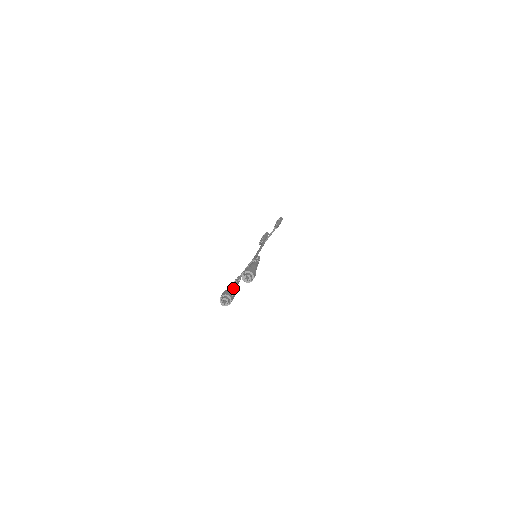
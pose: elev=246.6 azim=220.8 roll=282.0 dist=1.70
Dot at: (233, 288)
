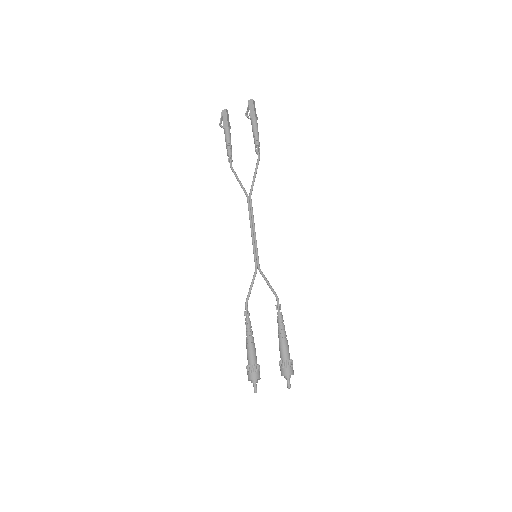
Dot at: (255, 353)
